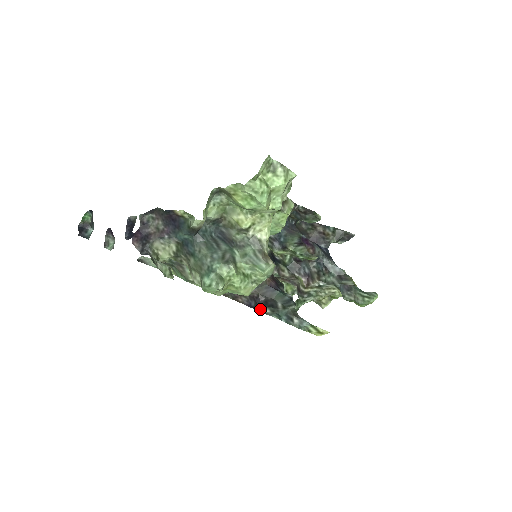
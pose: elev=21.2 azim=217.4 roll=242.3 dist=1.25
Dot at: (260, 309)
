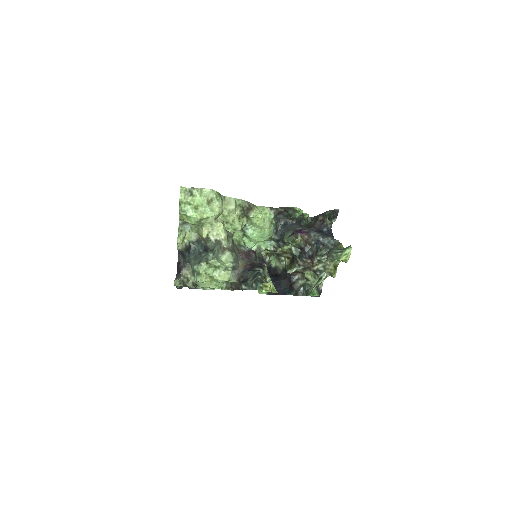
Dot at: (241, 288)
